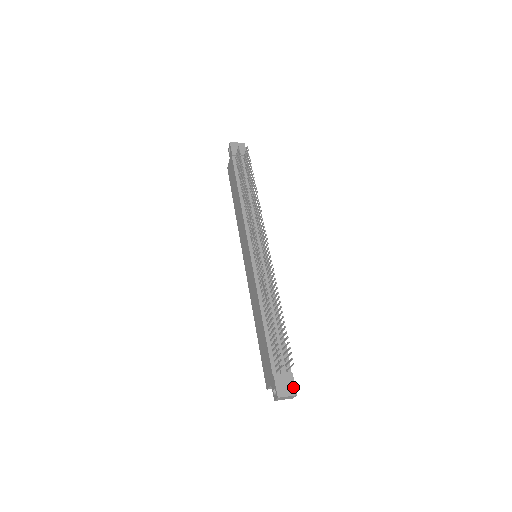
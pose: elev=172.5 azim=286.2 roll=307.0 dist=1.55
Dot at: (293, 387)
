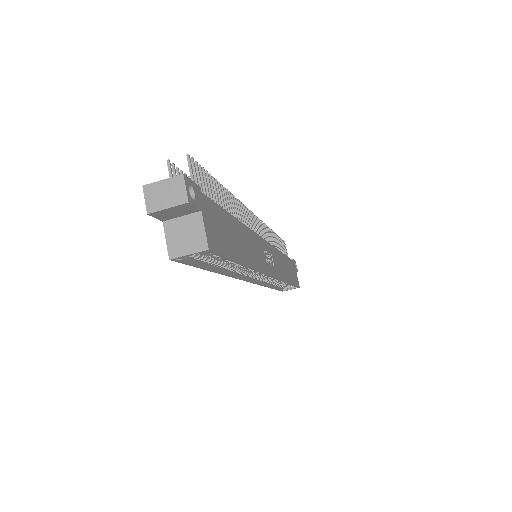
Dot at: occluded
